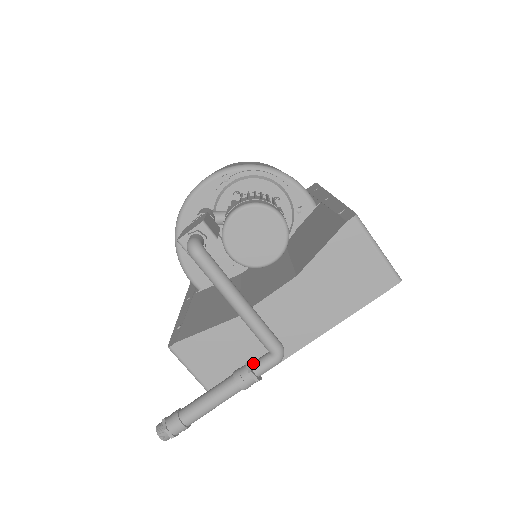
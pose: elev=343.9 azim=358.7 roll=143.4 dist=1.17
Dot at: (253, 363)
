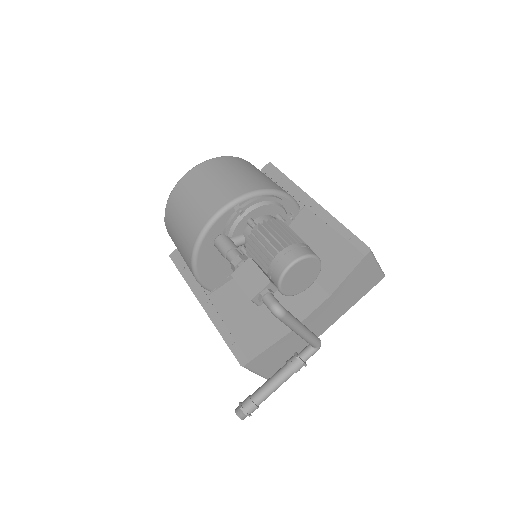
Dot at: (301, 356)
